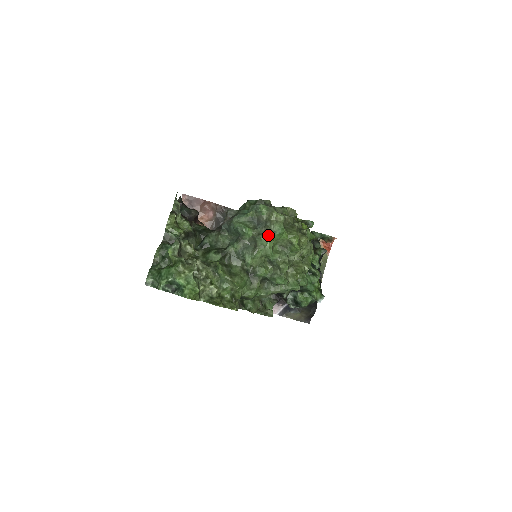
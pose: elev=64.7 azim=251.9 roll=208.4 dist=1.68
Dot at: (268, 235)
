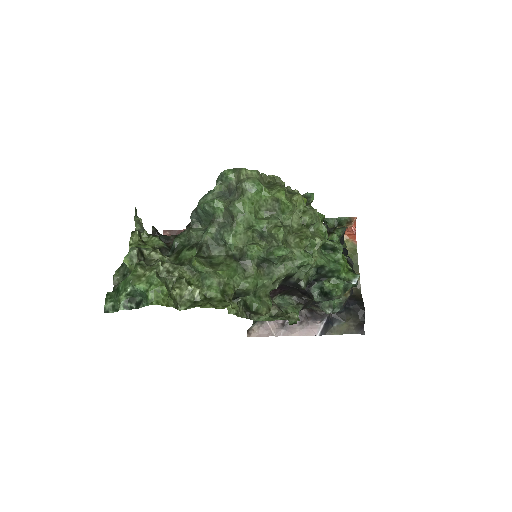
Dot at: (242, 198)
